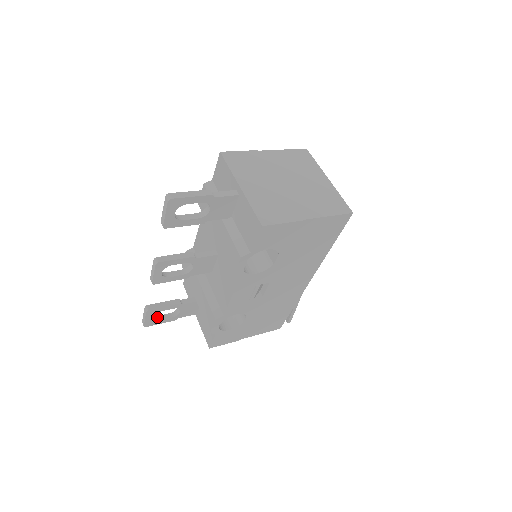
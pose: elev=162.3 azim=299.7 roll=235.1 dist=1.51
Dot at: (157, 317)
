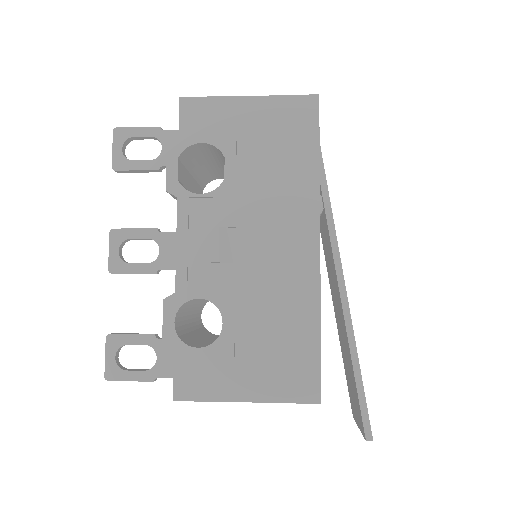
Dot at: (128, 369)
